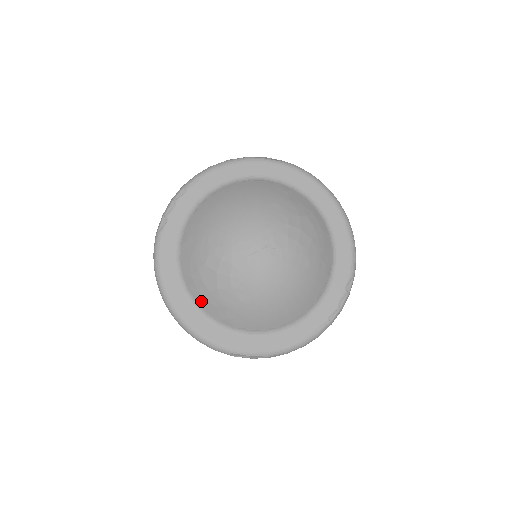
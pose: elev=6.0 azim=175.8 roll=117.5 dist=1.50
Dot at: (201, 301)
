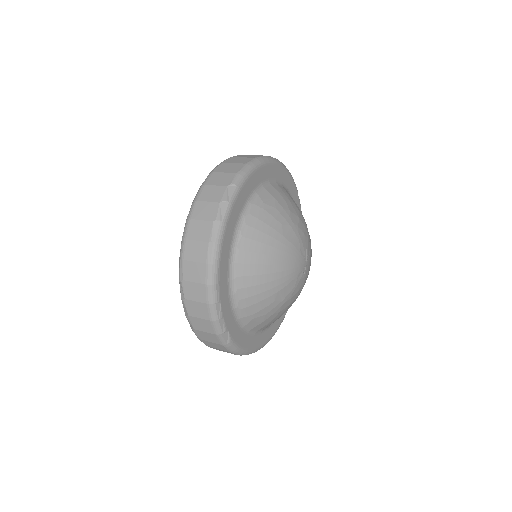
Dot at: occluded
